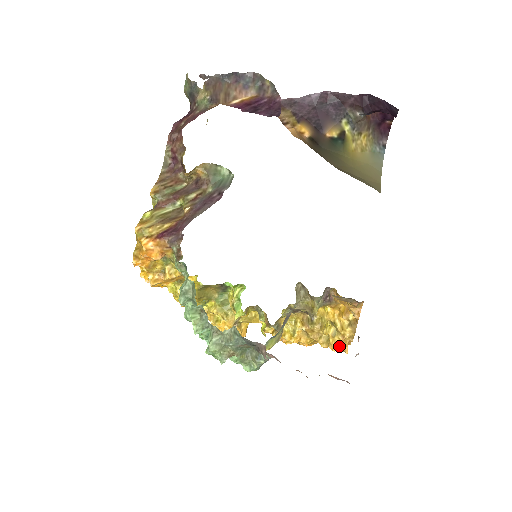
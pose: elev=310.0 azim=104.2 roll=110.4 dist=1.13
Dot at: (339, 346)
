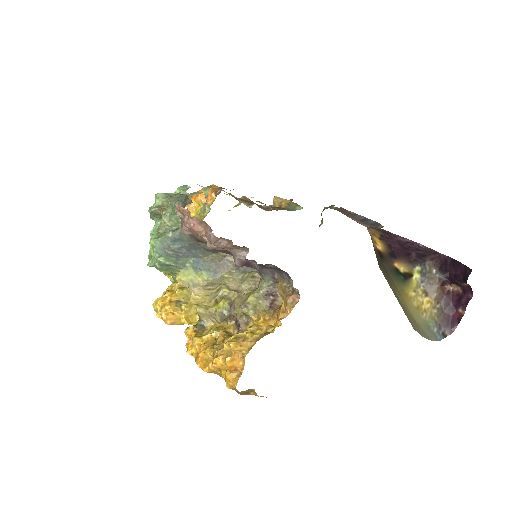
Dot at: occluded
